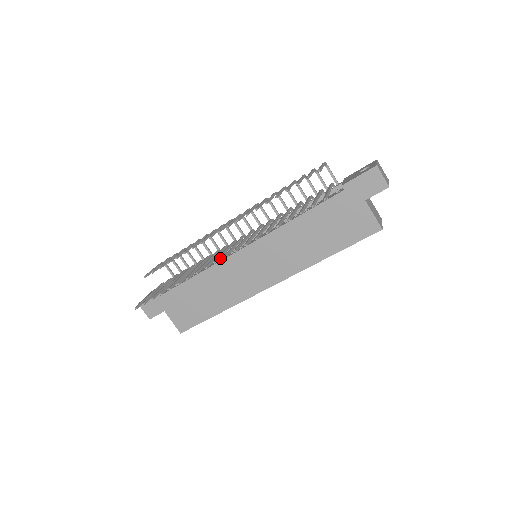
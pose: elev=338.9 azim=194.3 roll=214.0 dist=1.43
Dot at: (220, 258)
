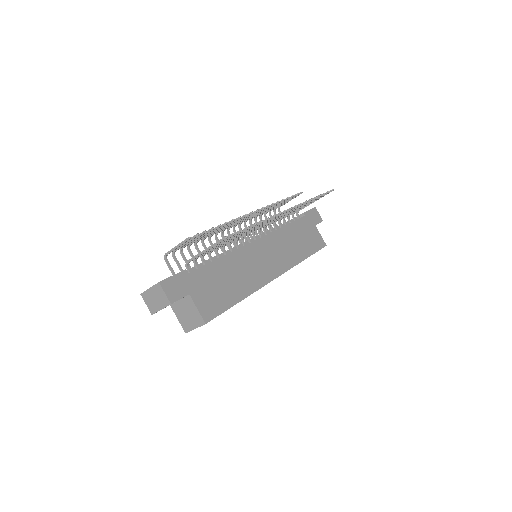
Dot at: (279, 215)
